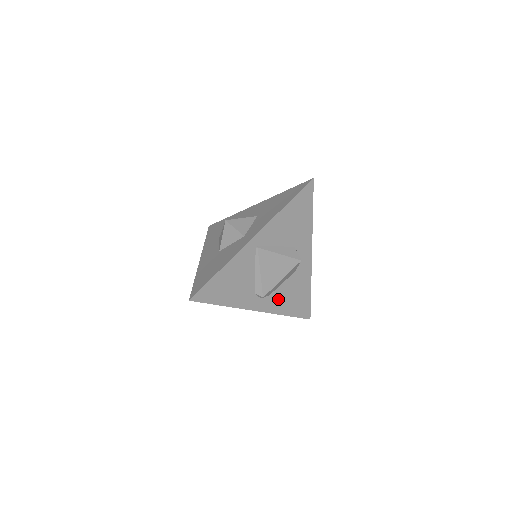
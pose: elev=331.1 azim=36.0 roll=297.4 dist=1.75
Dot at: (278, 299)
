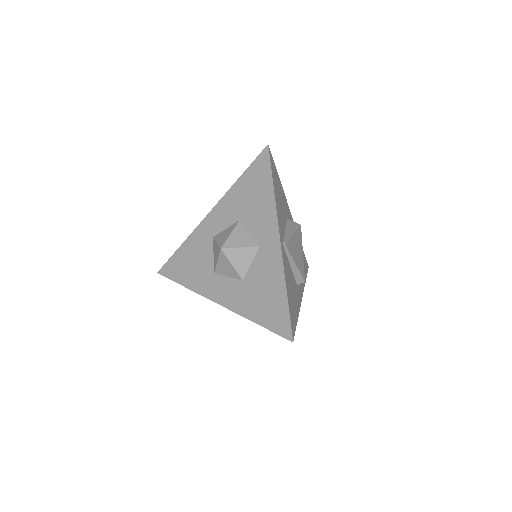
Dot at: occluded
